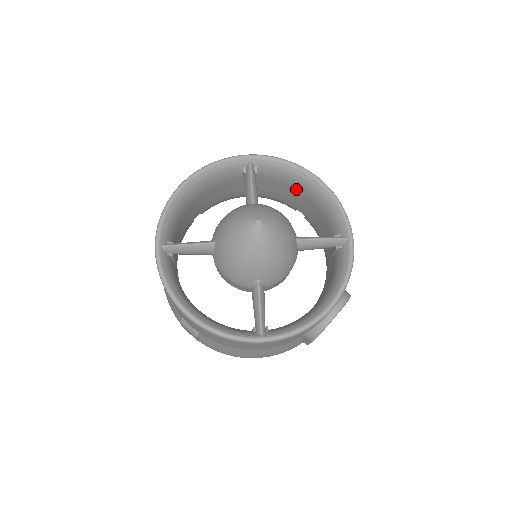
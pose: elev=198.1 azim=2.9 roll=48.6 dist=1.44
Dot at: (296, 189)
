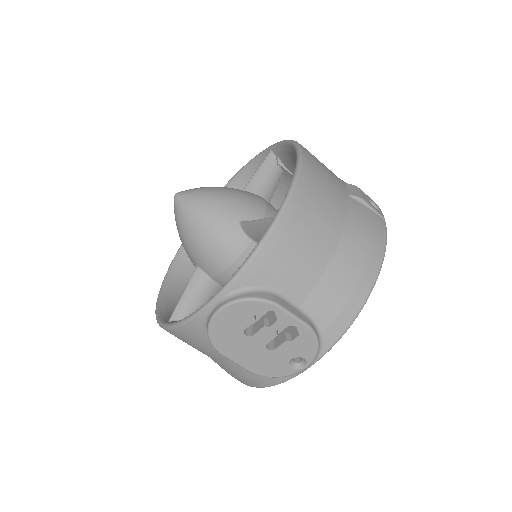
Dot at: occluded
